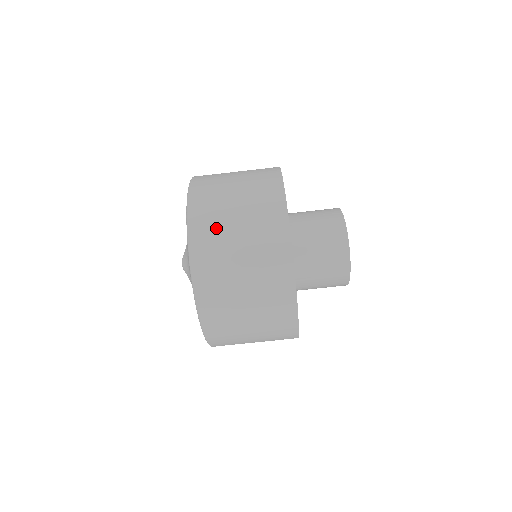
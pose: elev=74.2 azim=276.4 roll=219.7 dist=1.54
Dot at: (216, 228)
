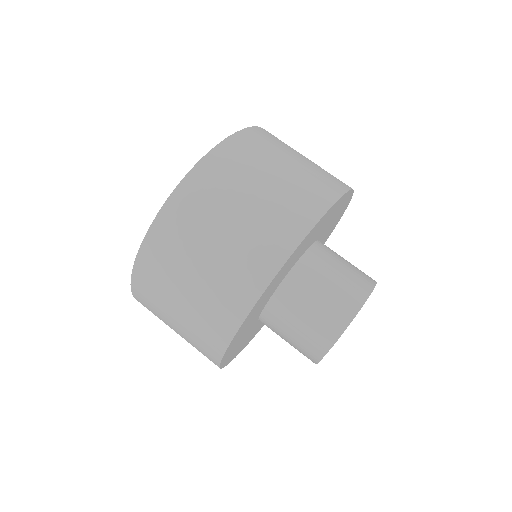
Dot at: (198, 218)
